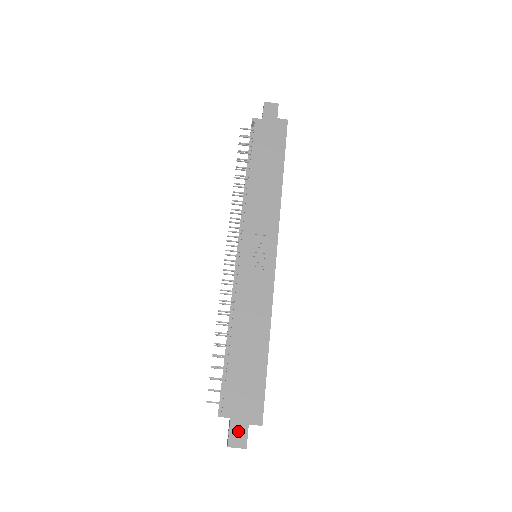
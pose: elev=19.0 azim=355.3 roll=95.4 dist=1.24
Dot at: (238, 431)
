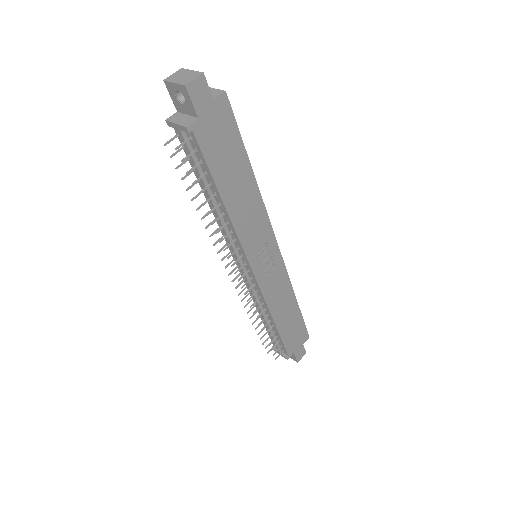
Dot at: (300, 353)
